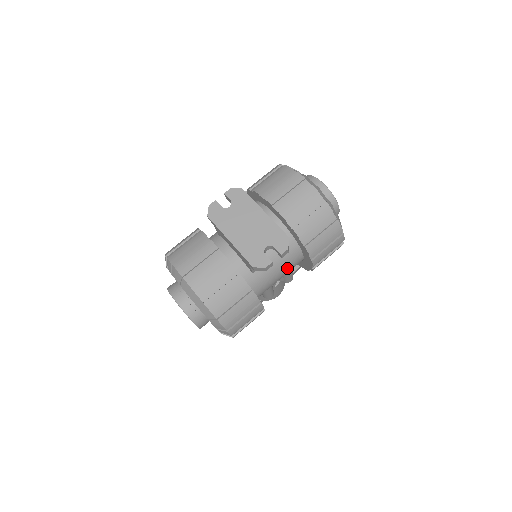
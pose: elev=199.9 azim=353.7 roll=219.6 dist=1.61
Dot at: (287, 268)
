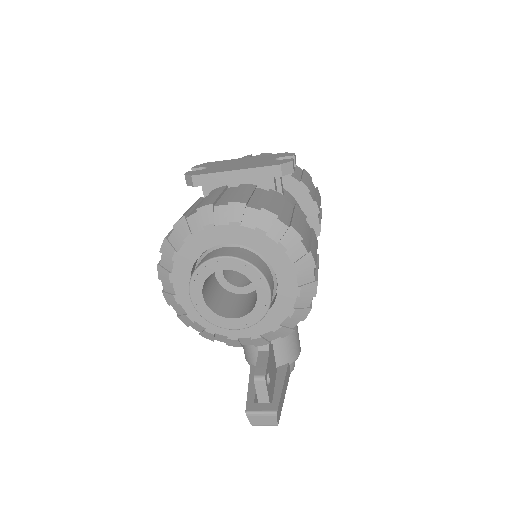
Dot at: occluded
